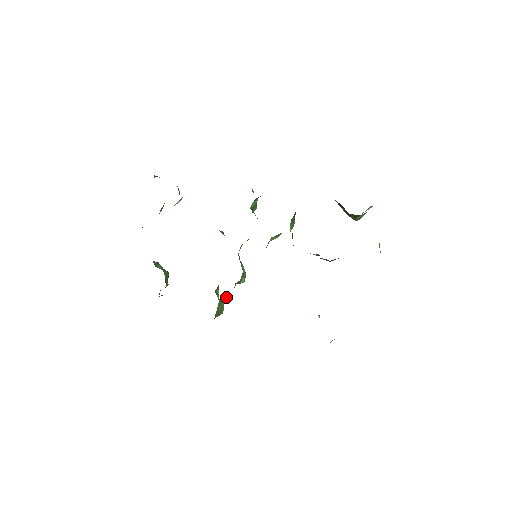
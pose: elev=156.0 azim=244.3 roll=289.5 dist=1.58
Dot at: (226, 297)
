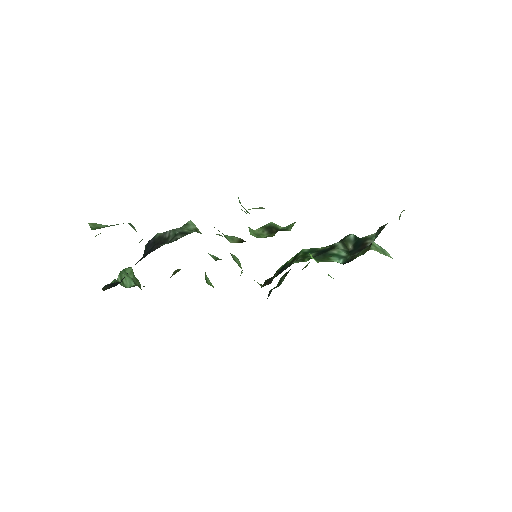
Dot at: occluded
